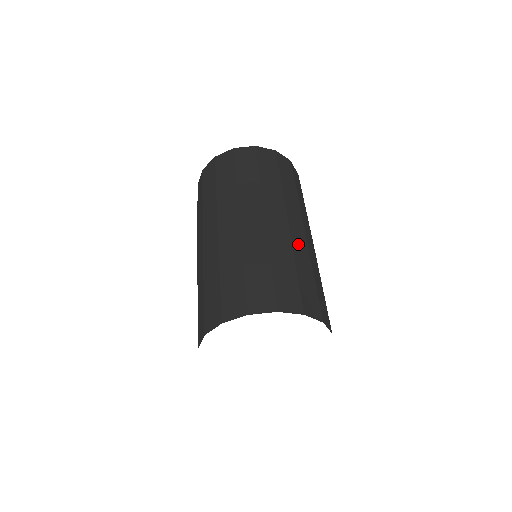
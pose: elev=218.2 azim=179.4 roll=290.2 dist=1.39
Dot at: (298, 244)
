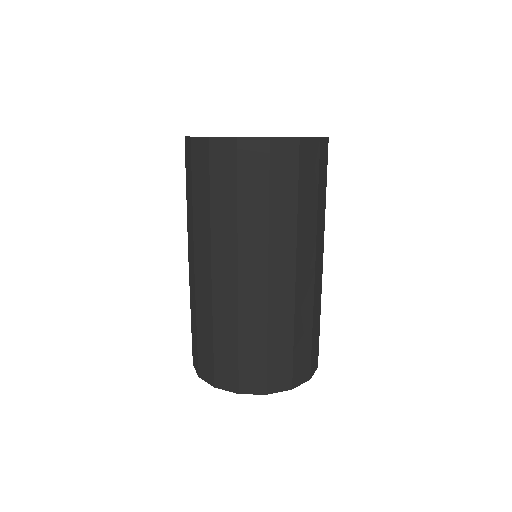
Dot at: (278, 306)
